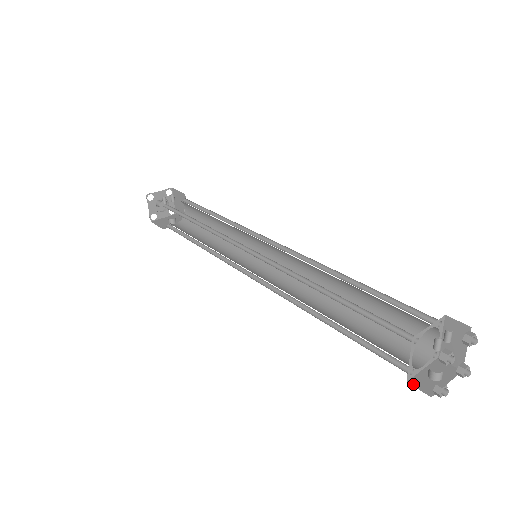
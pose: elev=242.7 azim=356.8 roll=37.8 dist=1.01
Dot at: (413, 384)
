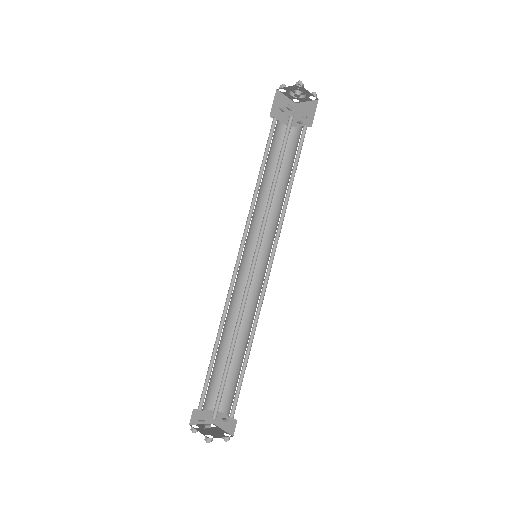
Dot at: occluded
